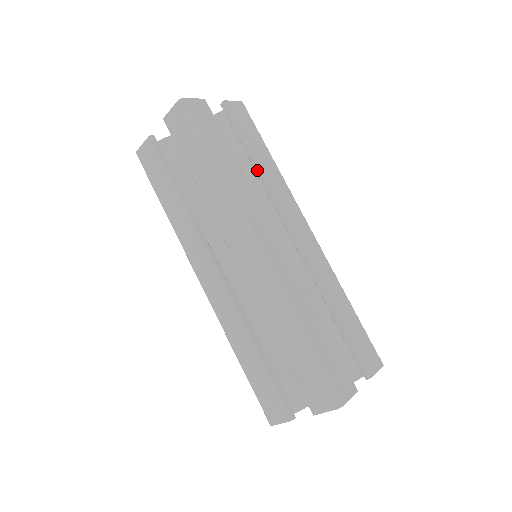
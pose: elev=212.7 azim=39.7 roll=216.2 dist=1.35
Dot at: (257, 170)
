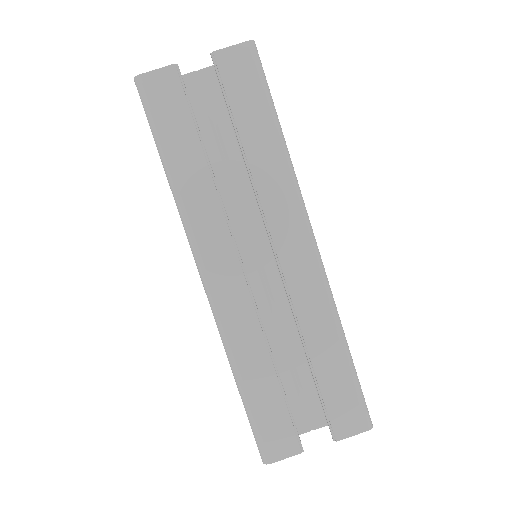
Dot at: (244, 161)
